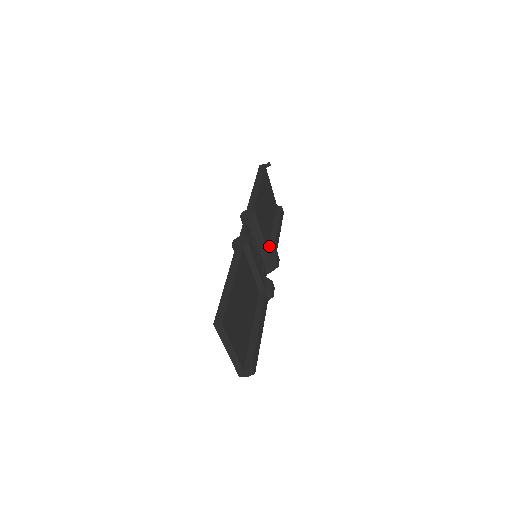
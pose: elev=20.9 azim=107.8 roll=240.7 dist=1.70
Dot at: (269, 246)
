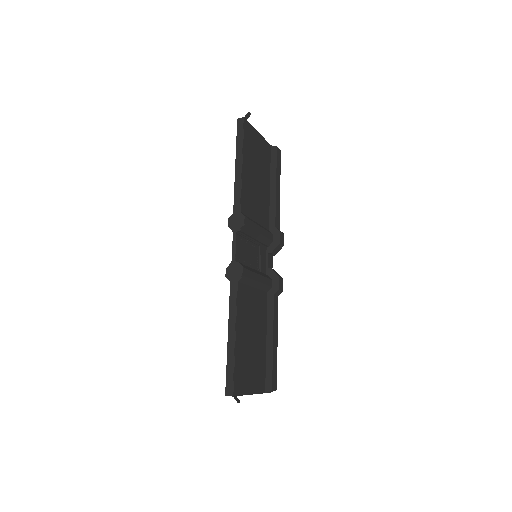
Dot at: (269, 220)
